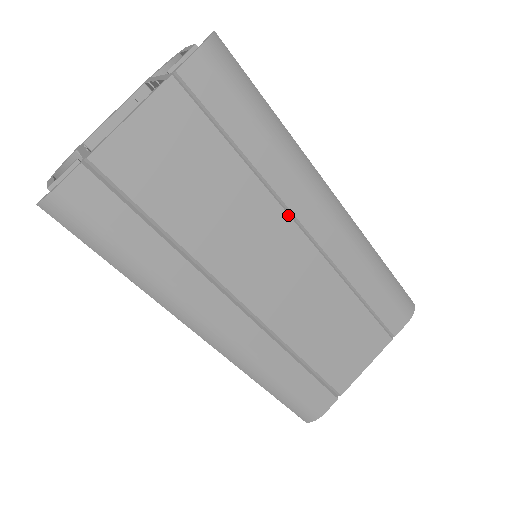
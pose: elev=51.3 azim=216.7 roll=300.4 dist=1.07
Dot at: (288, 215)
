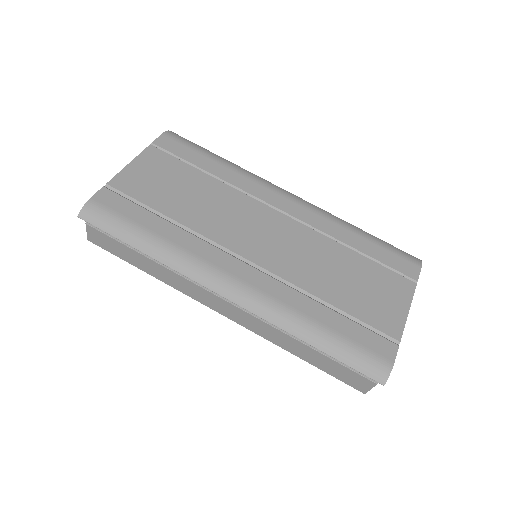
Dot at: (257, 201)
